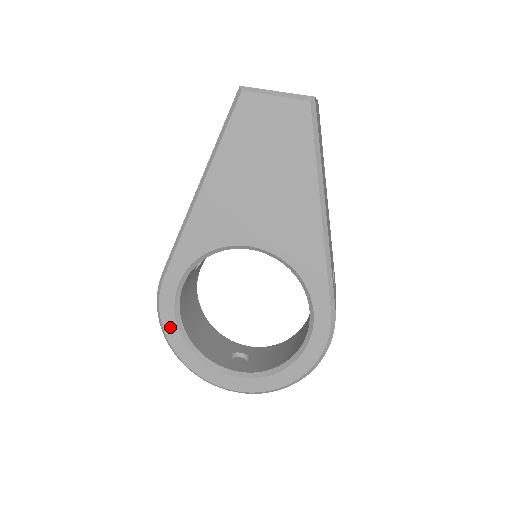
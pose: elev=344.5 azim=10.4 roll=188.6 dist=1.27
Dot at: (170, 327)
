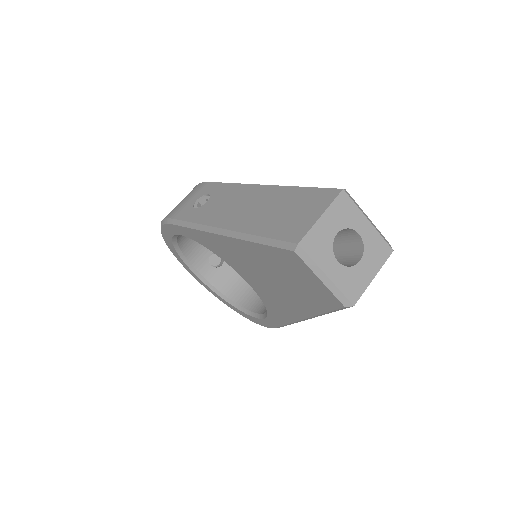
Dot at: (166, 236)
